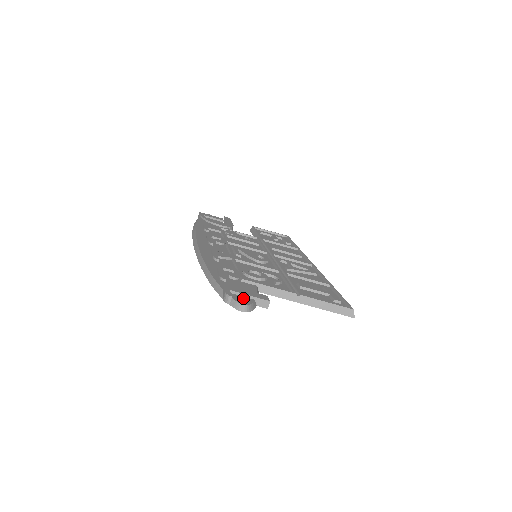
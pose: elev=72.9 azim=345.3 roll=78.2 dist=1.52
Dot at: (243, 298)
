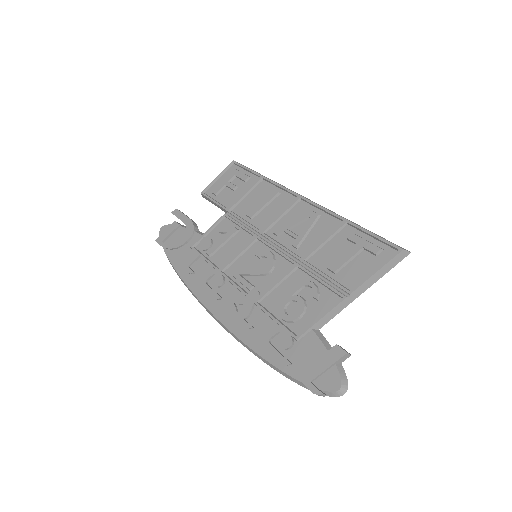
Dot at: (327, 377)
